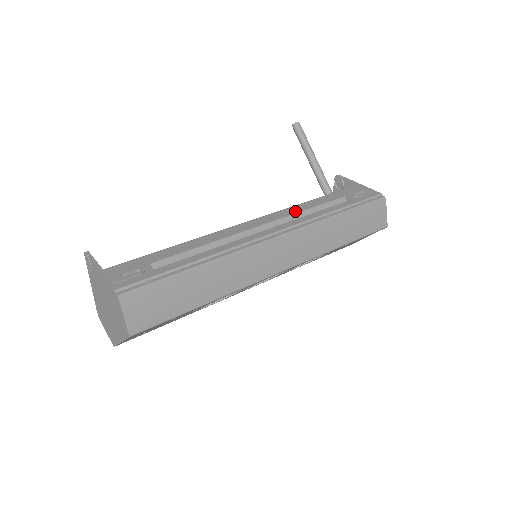
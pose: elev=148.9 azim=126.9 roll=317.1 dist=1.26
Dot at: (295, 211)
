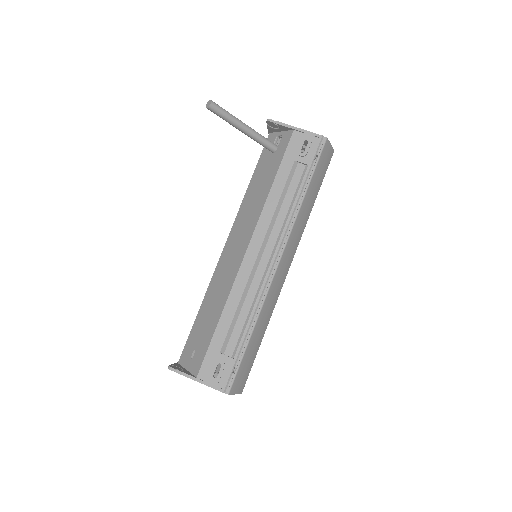
Dot at: (270, 215)
